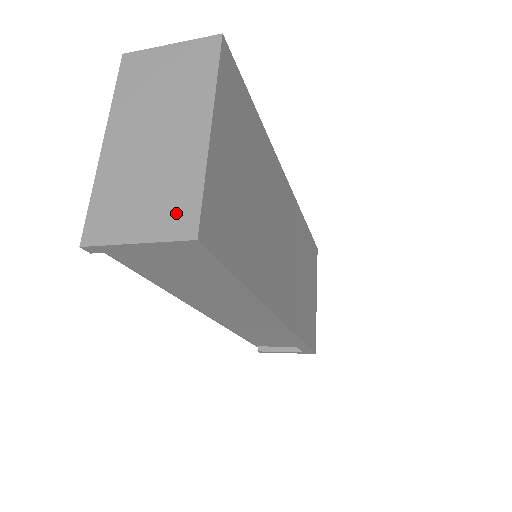
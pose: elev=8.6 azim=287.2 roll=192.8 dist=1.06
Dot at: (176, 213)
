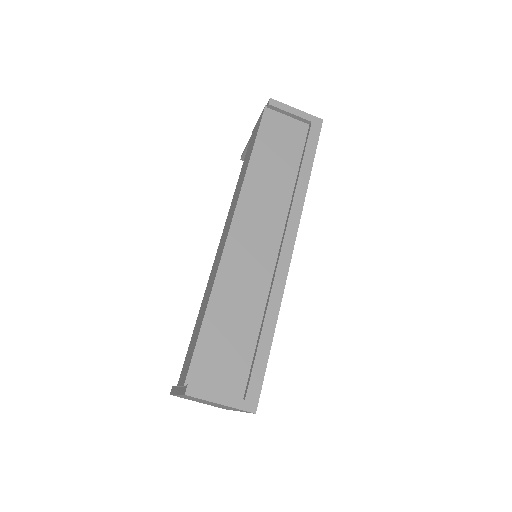
Dot at: occluded
